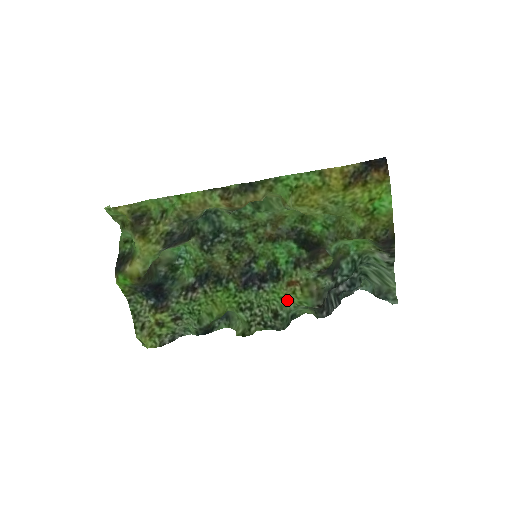
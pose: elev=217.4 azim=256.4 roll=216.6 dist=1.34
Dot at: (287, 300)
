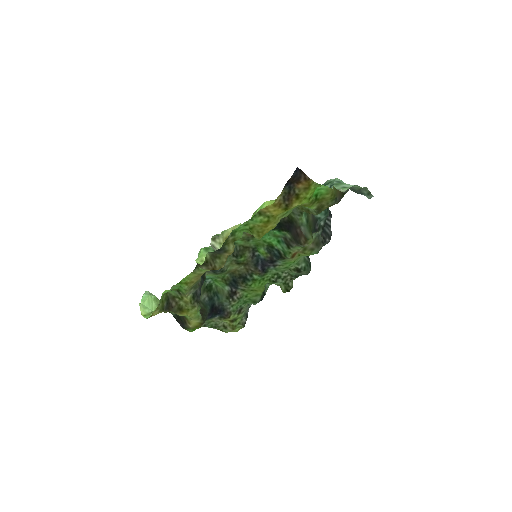
Dot at: (298, 259)
